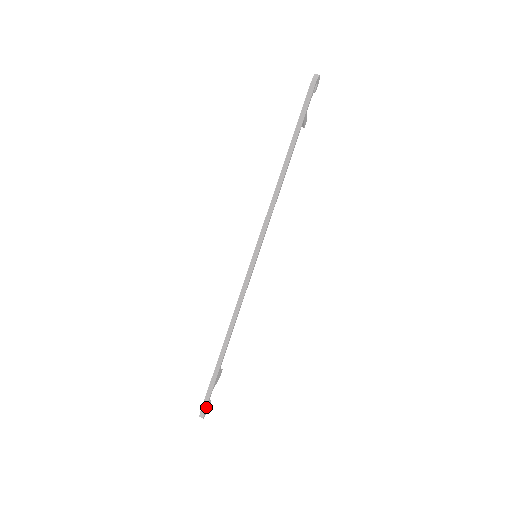
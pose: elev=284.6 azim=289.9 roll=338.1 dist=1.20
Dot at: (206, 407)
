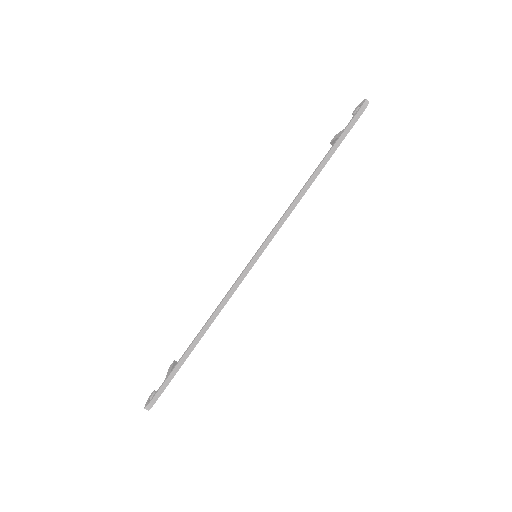
Dot at: (157, 399)
